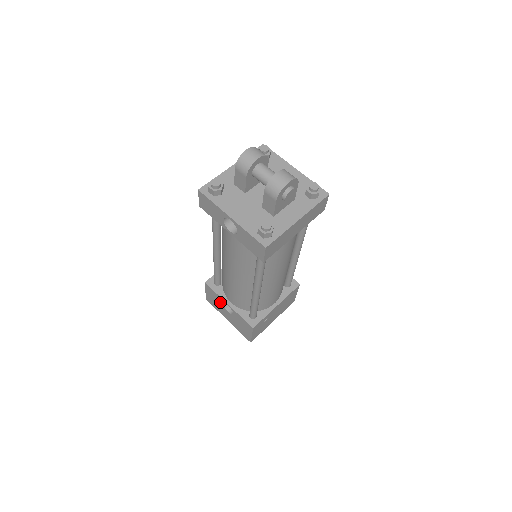
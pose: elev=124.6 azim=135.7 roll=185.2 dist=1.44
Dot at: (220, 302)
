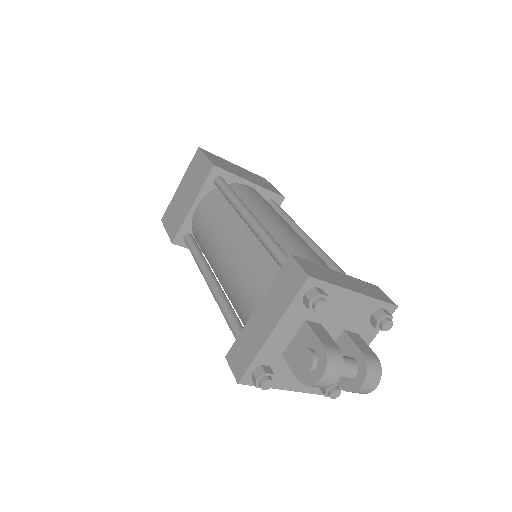
Dot at: occluded
